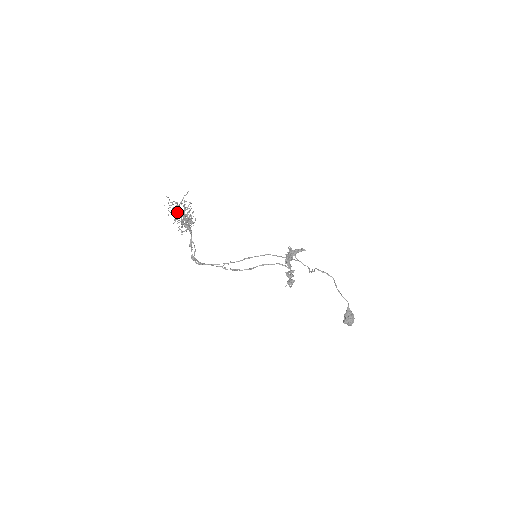
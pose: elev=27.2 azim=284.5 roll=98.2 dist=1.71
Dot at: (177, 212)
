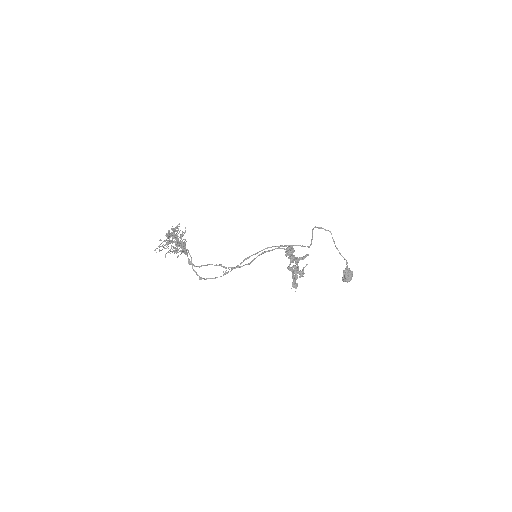
Dot at: occluded
